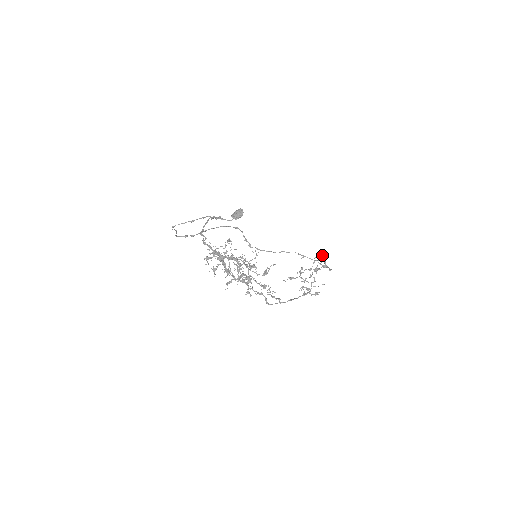
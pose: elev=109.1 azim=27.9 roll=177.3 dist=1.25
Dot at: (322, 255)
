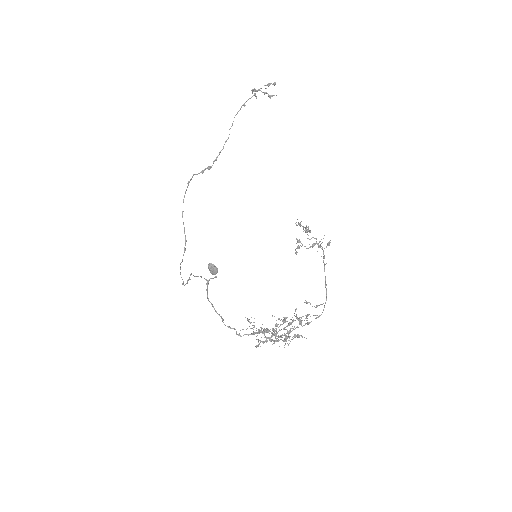
Dot at: occluded
